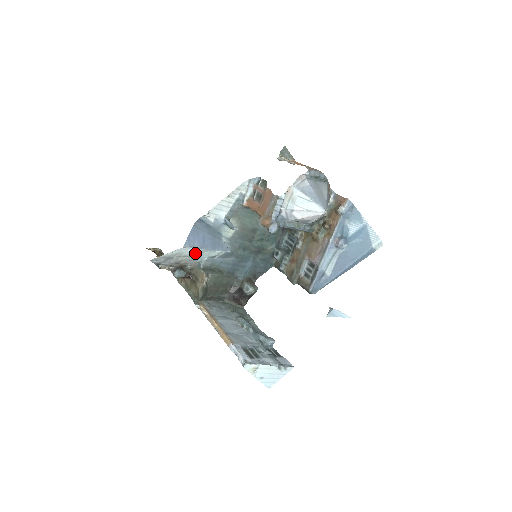
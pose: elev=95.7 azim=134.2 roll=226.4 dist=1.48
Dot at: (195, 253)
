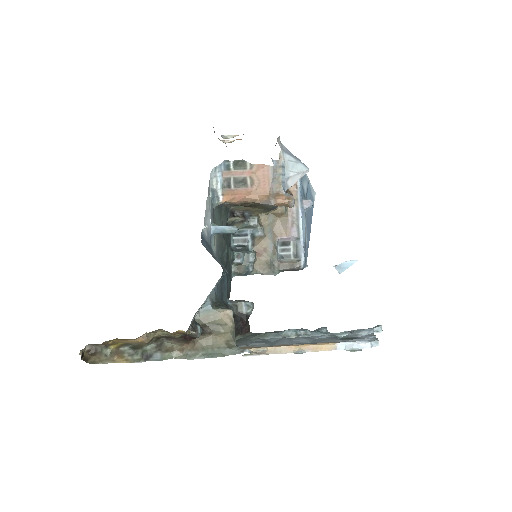
Dot at: occluded
